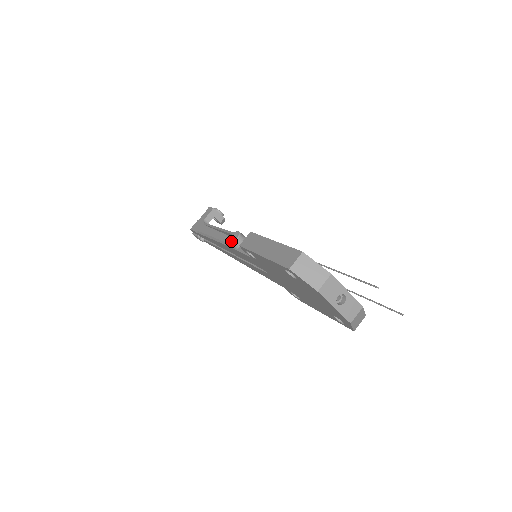
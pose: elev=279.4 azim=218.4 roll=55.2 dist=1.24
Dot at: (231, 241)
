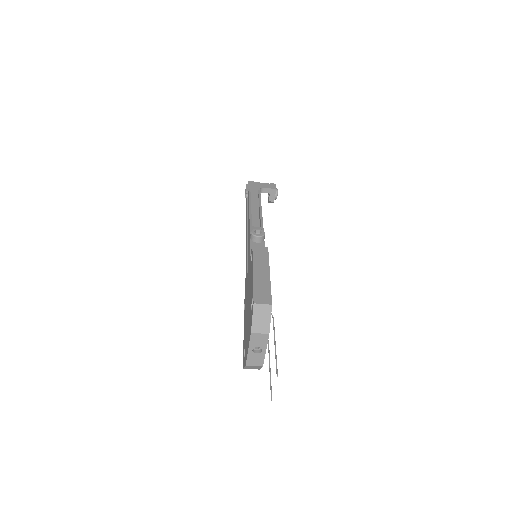
Dot at: (254, 233)
